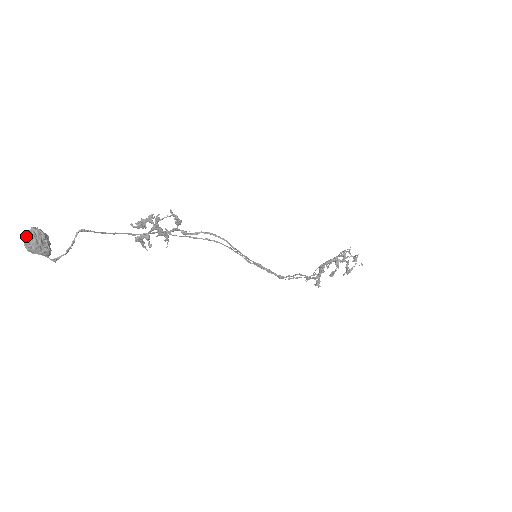
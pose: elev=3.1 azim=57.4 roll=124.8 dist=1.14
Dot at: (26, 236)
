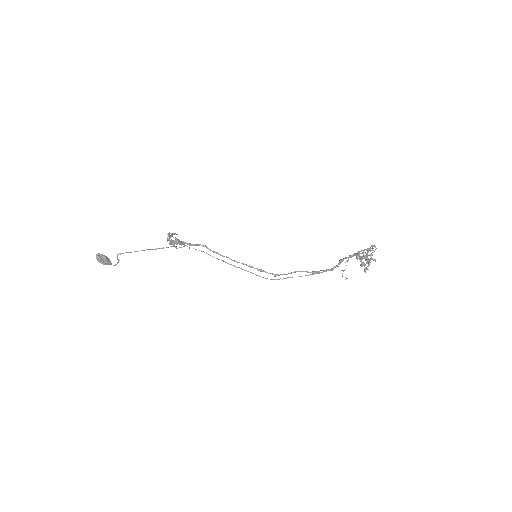
Dot at: (97, 257)
